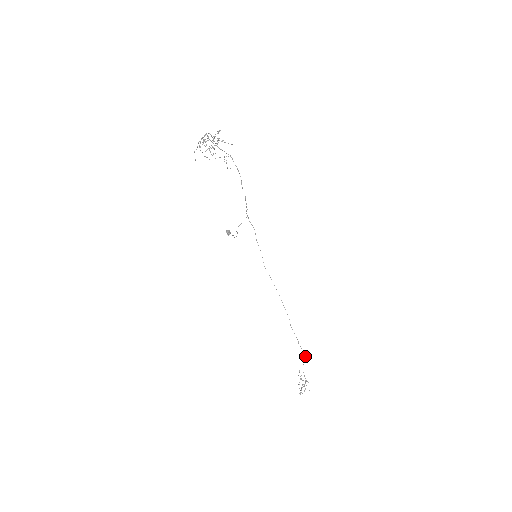
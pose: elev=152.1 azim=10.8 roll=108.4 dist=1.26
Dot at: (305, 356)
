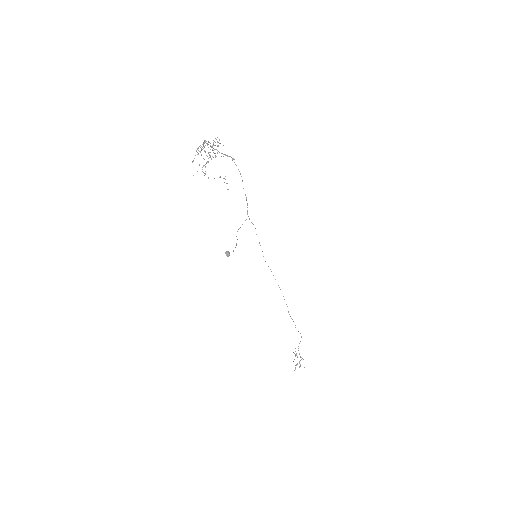
Dot at: (301, 337)
